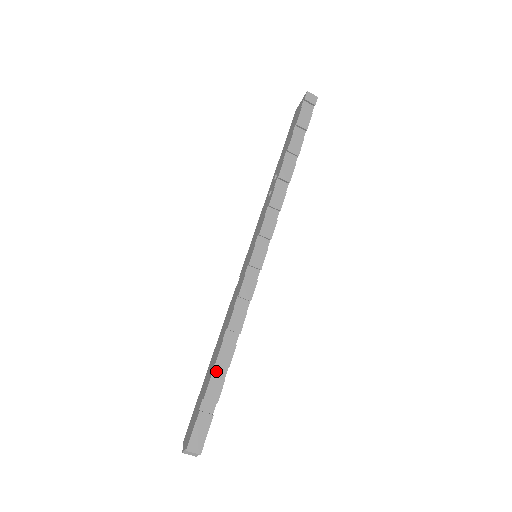
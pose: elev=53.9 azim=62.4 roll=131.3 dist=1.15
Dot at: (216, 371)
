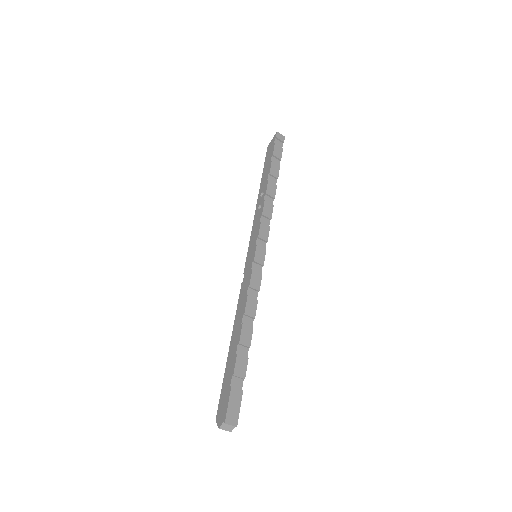
Dot at: (240, 351)
